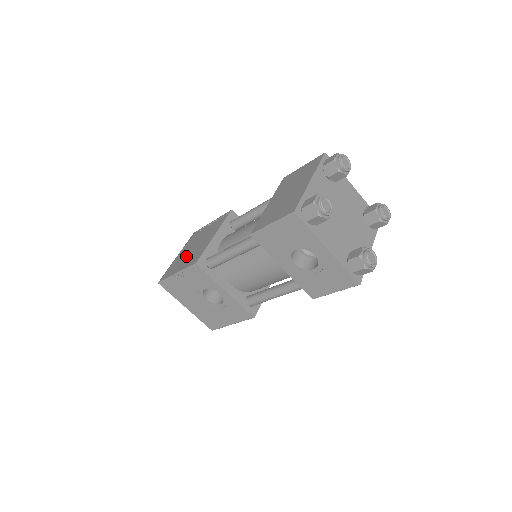
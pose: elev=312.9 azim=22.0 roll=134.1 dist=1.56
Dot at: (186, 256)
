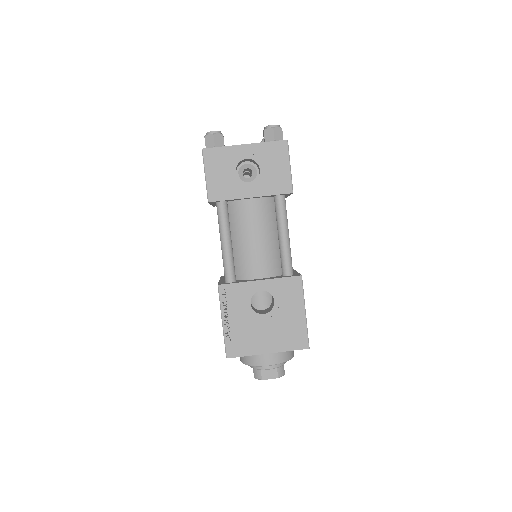
Dot at: occluded
